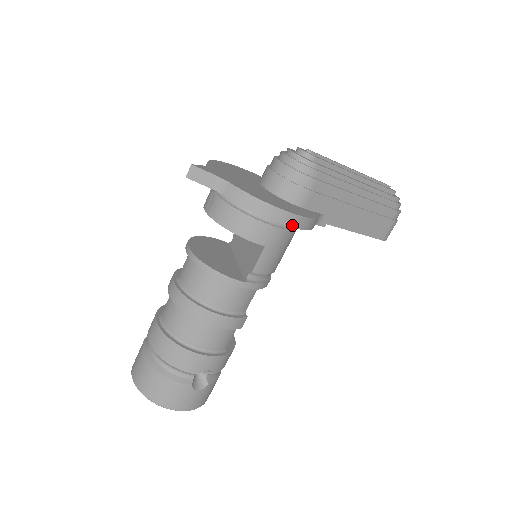
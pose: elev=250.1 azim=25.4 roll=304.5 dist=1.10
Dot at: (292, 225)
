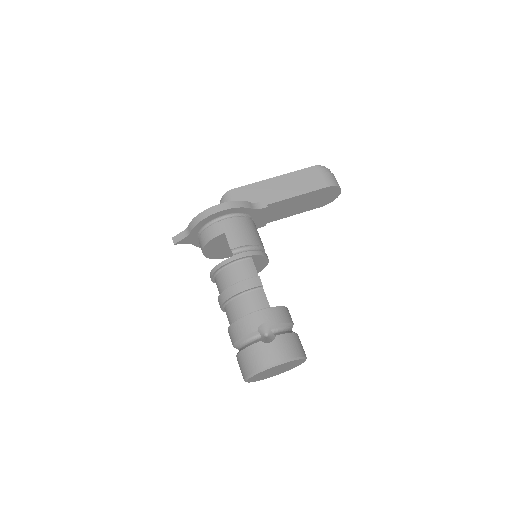
Dot at: (221, 210)
